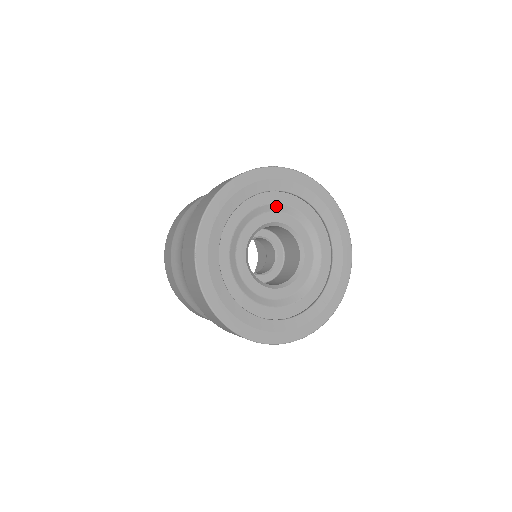
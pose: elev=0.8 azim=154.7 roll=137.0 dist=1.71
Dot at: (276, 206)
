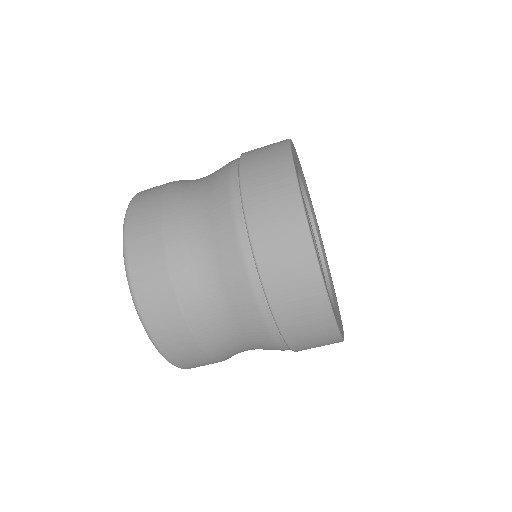
Dot at: occluded
